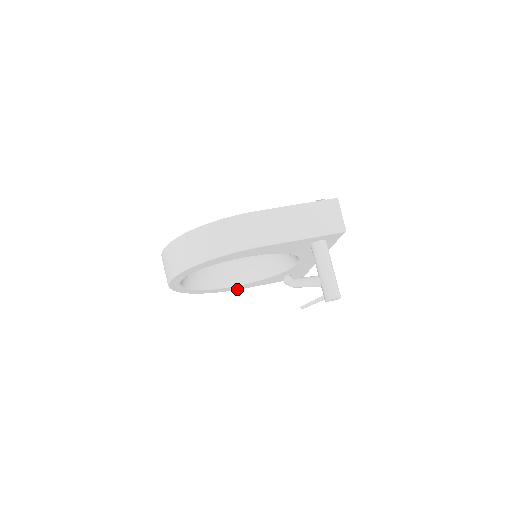
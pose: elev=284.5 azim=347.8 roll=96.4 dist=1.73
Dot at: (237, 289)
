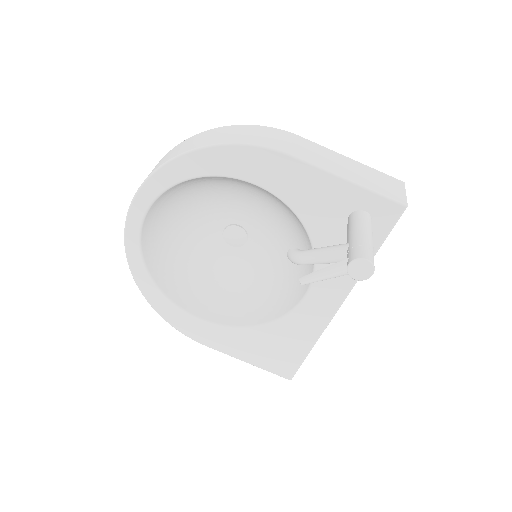
Dot at: (196, 338)
